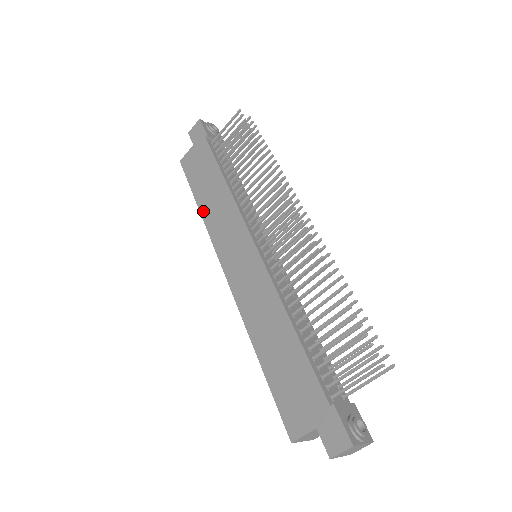
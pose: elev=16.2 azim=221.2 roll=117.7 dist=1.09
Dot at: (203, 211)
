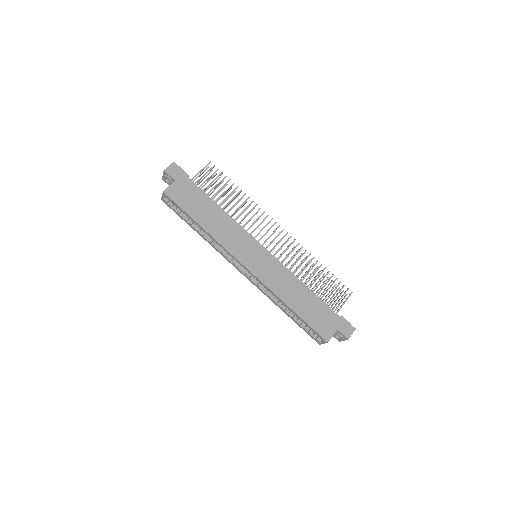
Dot at: (208, 229)
